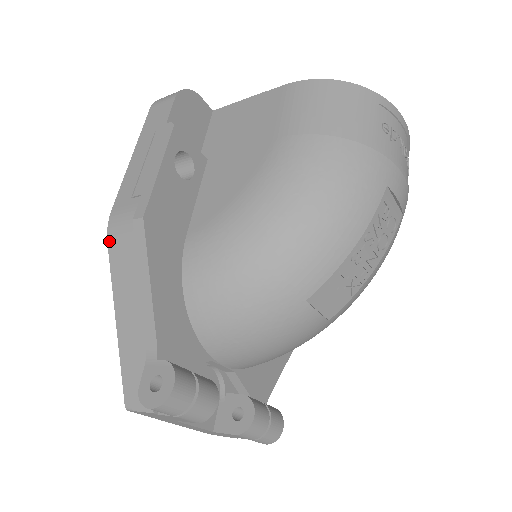
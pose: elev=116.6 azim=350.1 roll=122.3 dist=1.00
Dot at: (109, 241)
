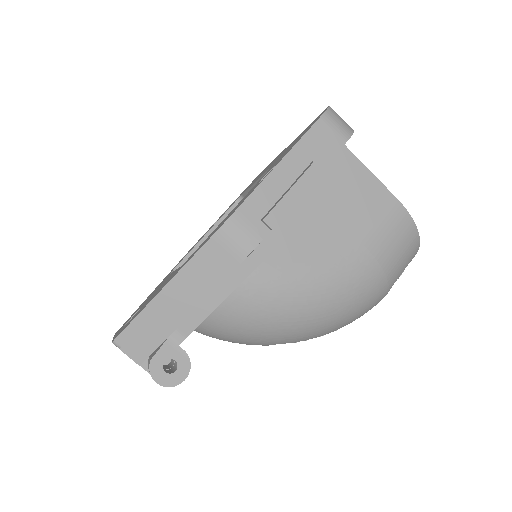
Dot at: (216, 236)
